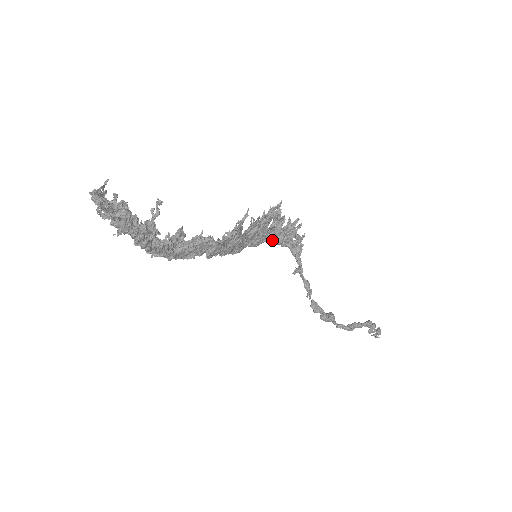
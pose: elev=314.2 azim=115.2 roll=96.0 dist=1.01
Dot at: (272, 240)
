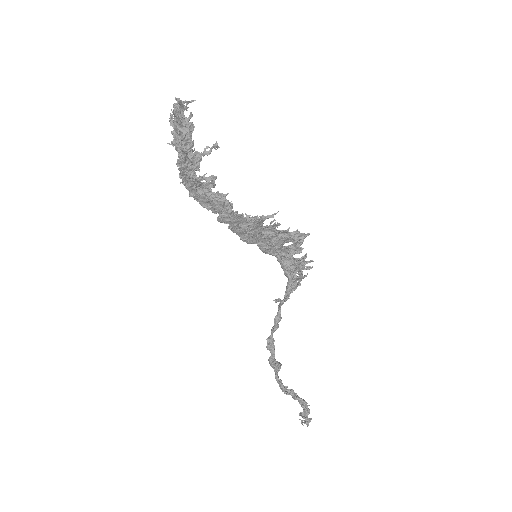
Dot at: (279, 258)
